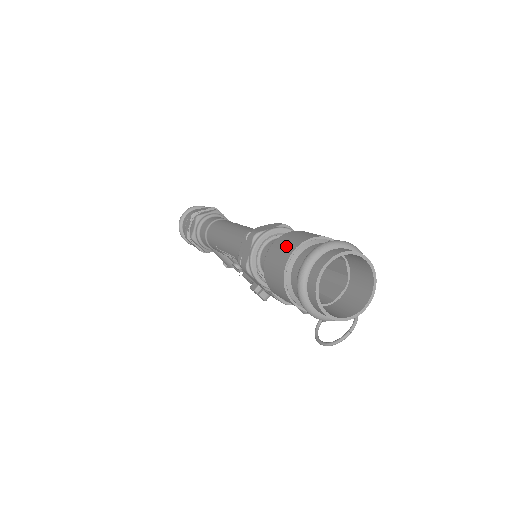
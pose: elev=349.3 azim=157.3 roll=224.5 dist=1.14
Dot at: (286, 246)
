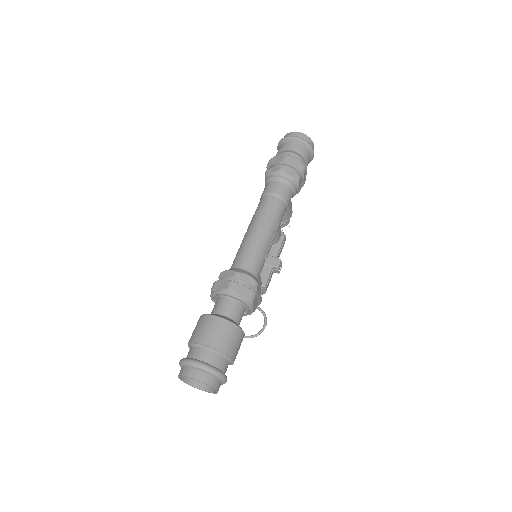
Dot at: (210, 334)
